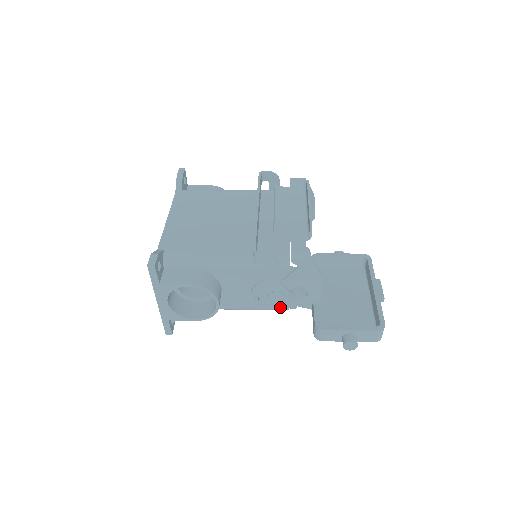
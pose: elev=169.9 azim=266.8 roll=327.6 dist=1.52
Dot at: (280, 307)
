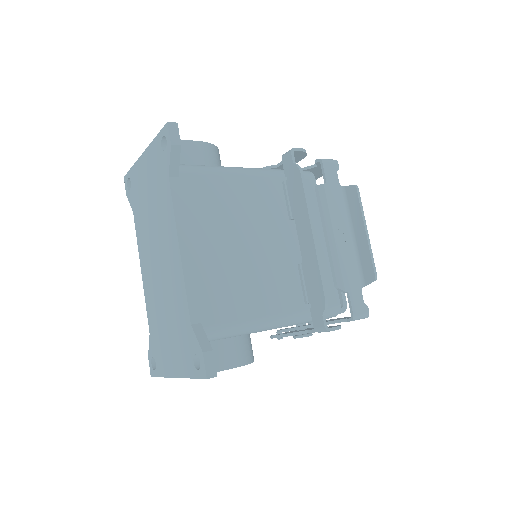
Dot at: occluded
